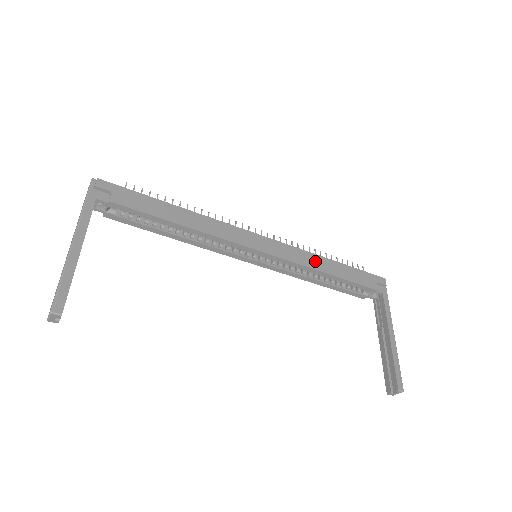
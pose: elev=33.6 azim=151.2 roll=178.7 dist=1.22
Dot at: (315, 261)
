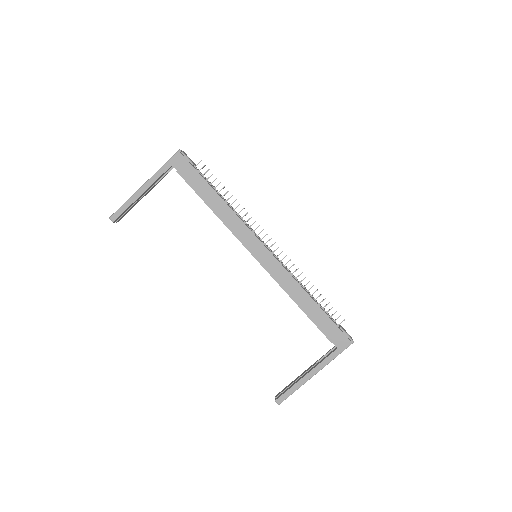
Dot at: (294, 289)
